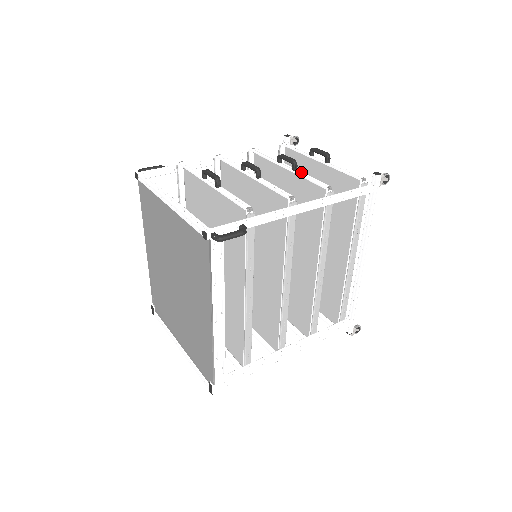
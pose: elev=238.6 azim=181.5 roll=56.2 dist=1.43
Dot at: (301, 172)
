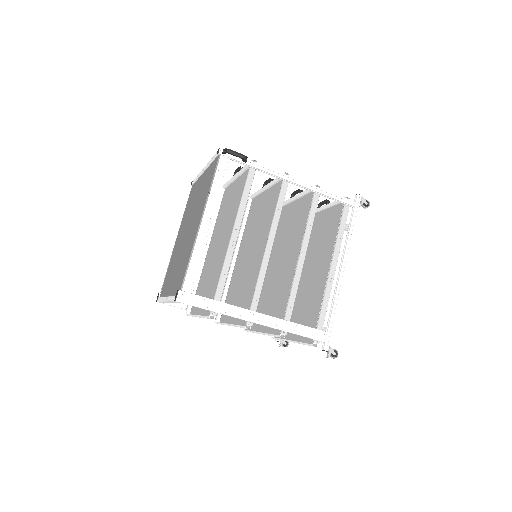
Dot at: occluded
